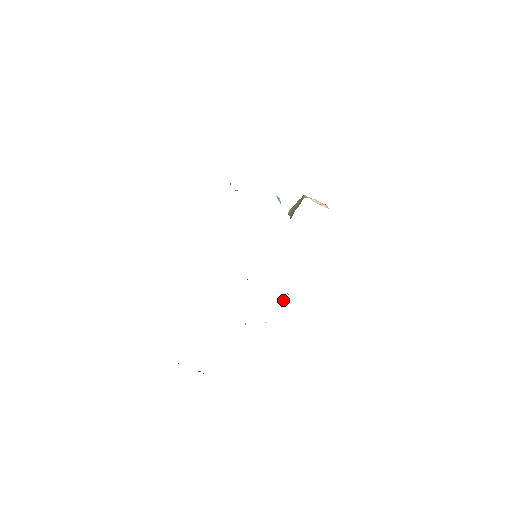
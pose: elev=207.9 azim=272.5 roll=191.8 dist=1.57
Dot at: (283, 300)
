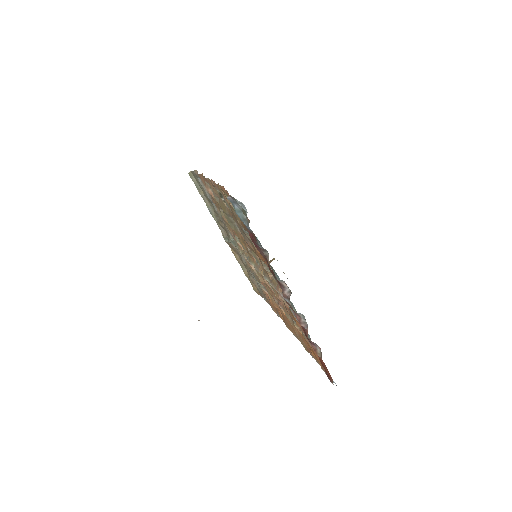
Dot at: occluded
